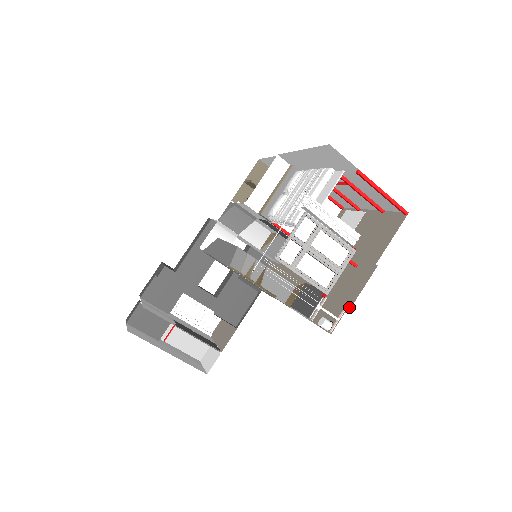
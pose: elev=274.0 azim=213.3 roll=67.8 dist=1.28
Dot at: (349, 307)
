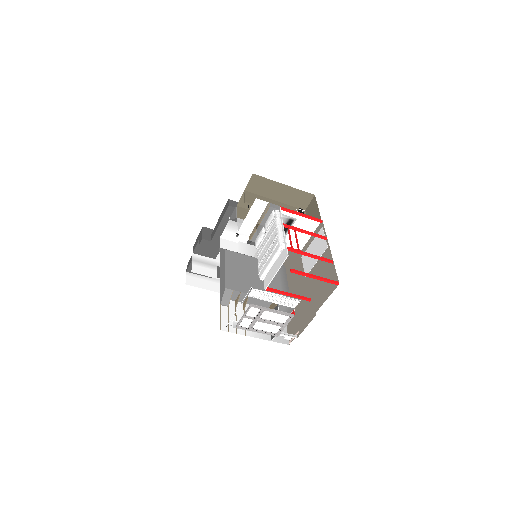
Dot at: (299, 334)
